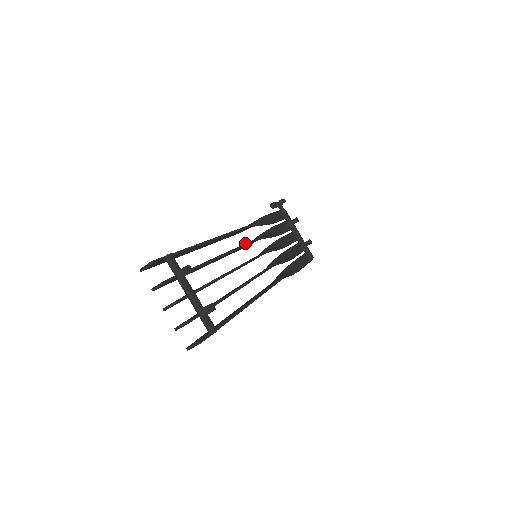
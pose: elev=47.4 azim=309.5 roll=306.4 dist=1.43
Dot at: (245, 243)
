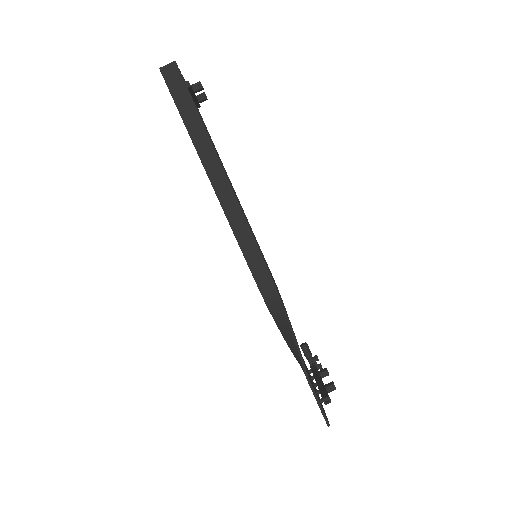
Dot at: occluded
